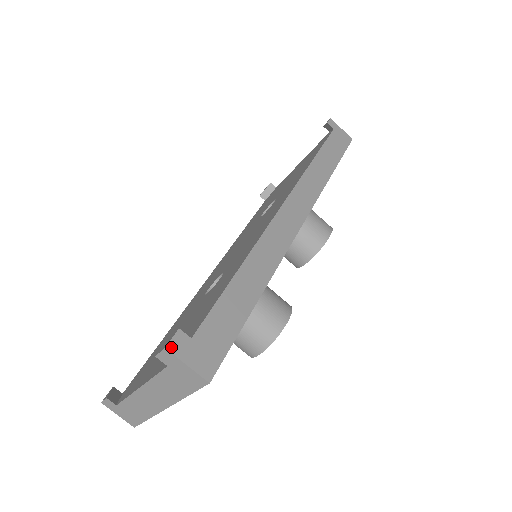
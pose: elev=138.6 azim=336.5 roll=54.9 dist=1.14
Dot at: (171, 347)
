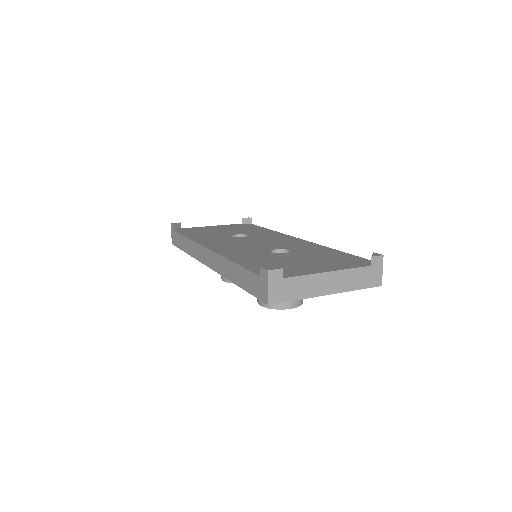
Dot at: (382, 257)
